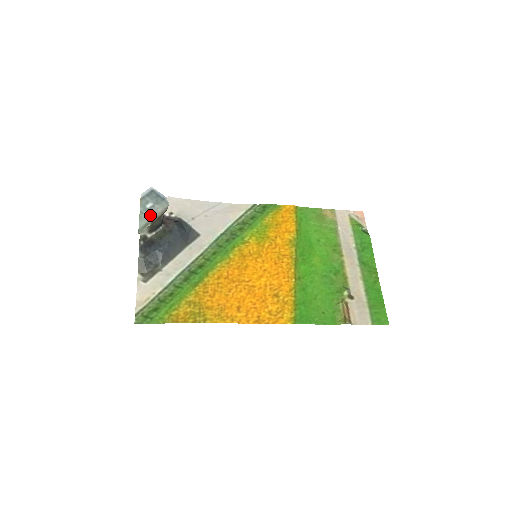
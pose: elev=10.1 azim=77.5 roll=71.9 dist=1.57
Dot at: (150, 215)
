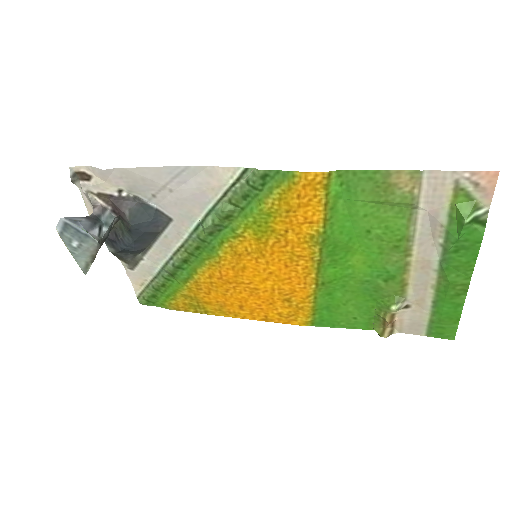
Dot at: (84, 255)
